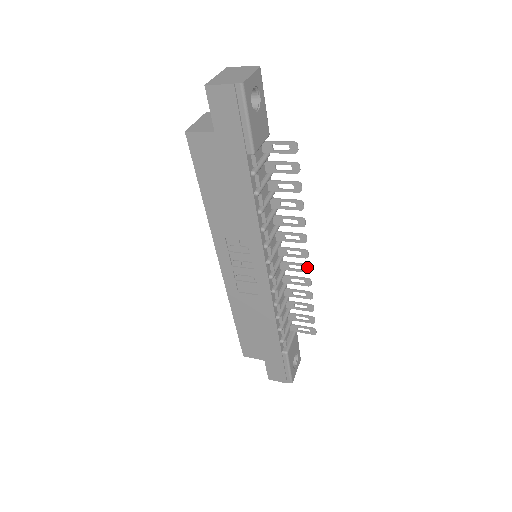
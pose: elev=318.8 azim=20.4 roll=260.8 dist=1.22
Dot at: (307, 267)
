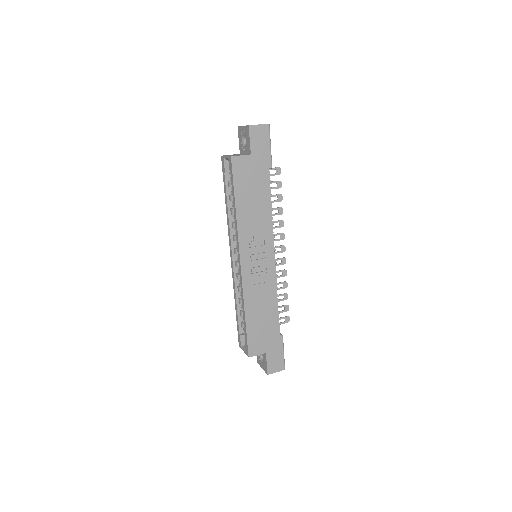
Dot at: (284, 259)
